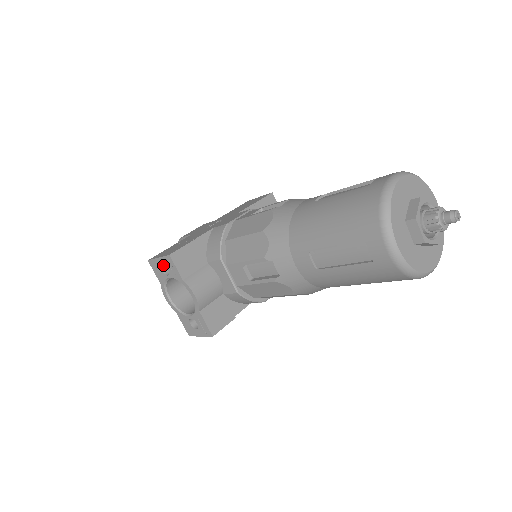
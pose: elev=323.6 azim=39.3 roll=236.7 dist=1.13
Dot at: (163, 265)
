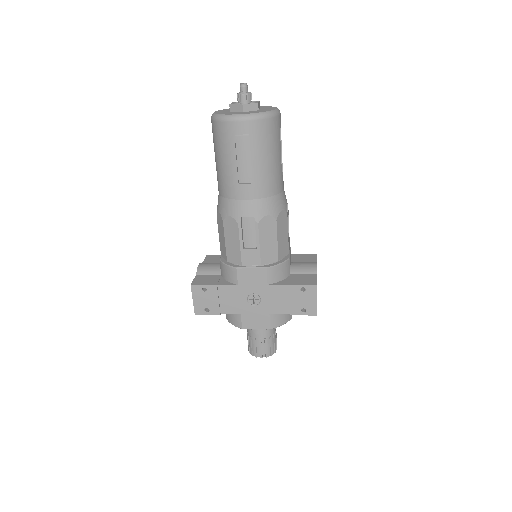
Dot at: occluded
